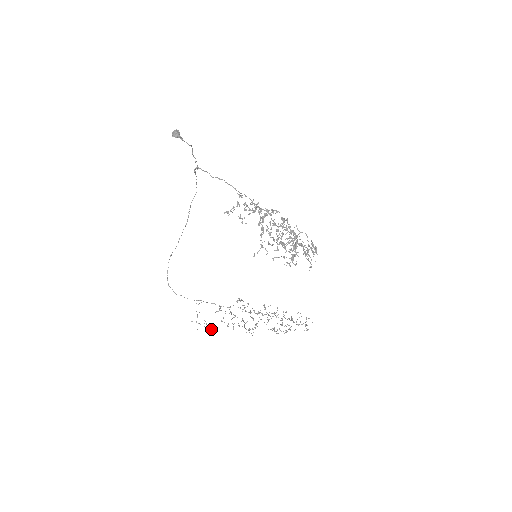
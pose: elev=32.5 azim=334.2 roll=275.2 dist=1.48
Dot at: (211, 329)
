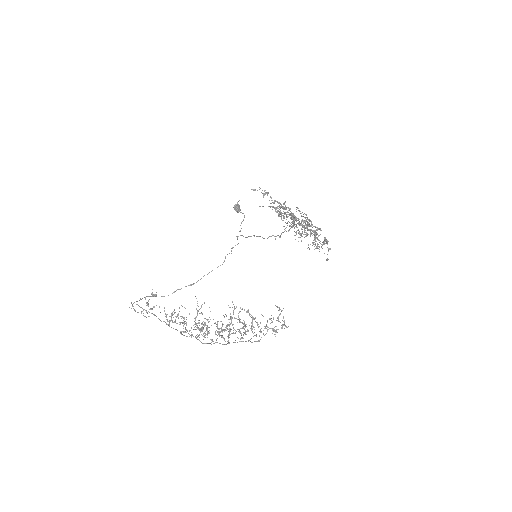
Dot at: (152, 294)
